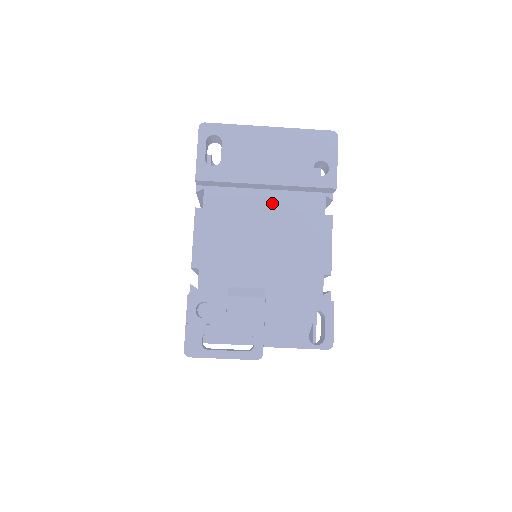
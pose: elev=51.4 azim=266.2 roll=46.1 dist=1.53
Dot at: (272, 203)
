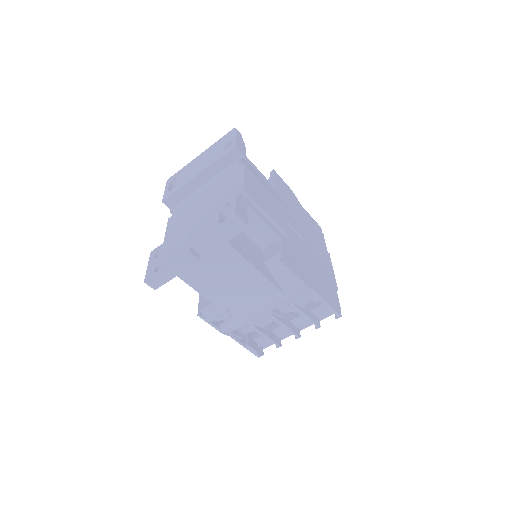
Dot at: (209, 186)
